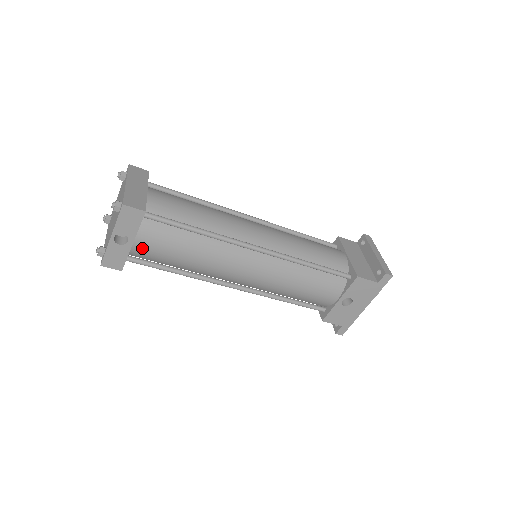
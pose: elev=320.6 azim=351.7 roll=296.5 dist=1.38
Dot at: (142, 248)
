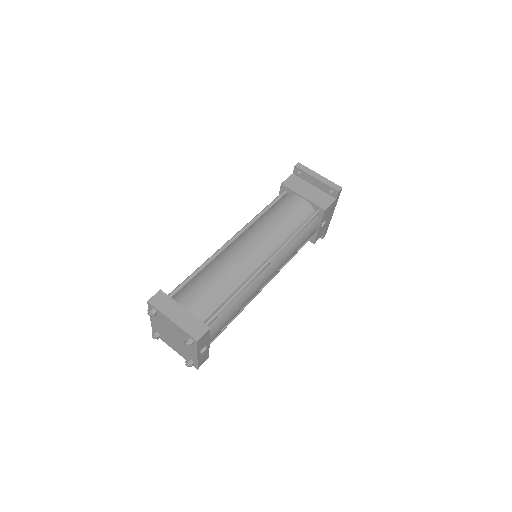
Dot at: (213, 338)
